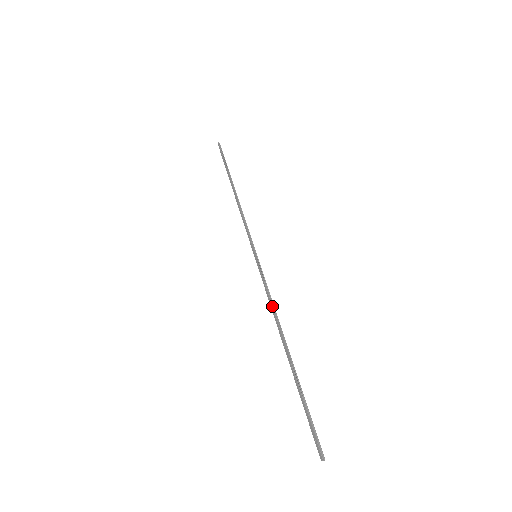
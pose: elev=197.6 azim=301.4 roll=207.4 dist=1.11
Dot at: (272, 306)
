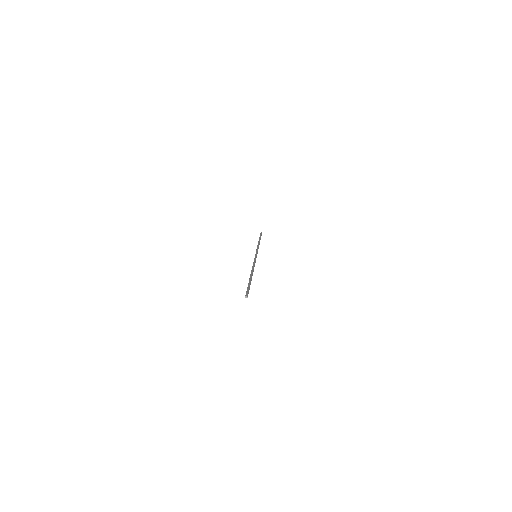
Dot at: (252, 266)
